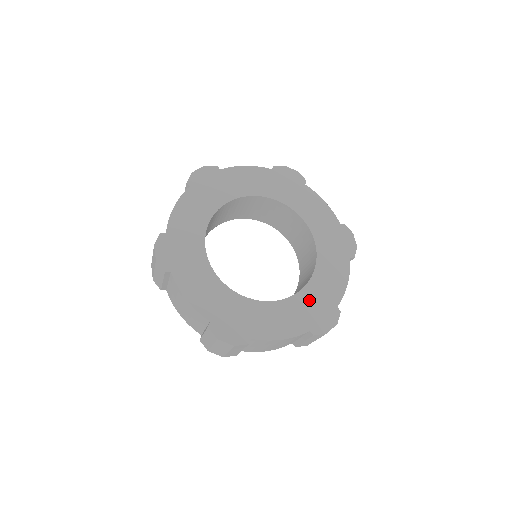
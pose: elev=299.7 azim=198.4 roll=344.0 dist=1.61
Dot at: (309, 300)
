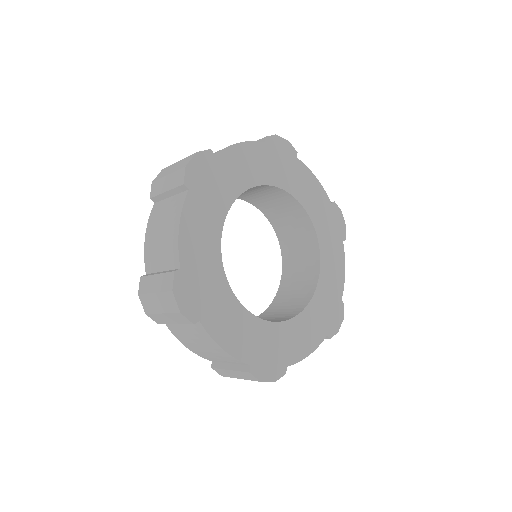
Dot at: (322, 302)
